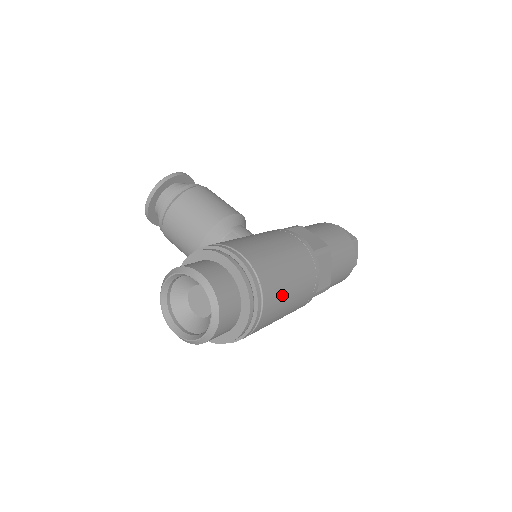
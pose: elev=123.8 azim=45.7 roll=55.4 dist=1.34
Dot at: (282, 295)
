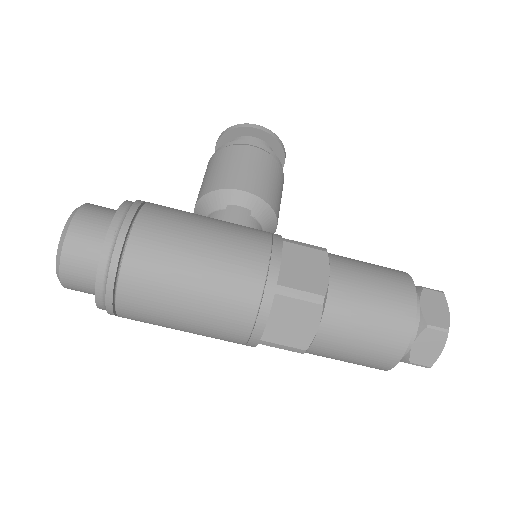
Dot at: (162, 299)
